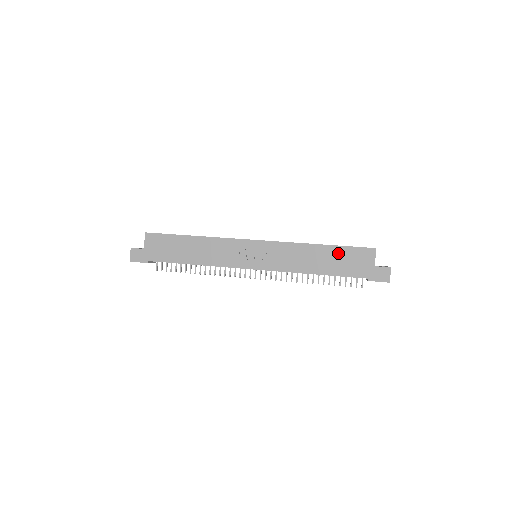
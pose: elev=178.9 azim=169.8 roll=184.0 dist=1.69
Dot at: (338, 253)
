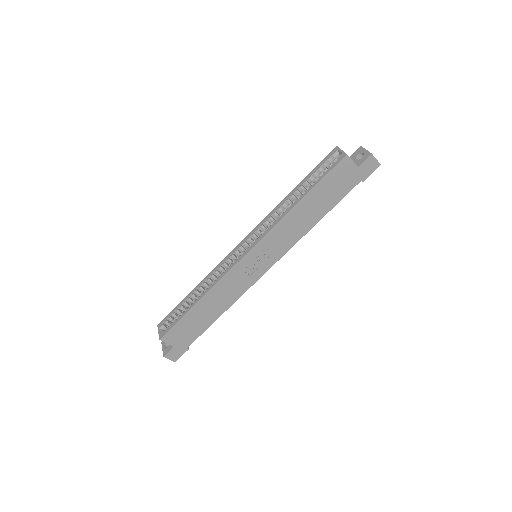
Dot at: (320, 191)
